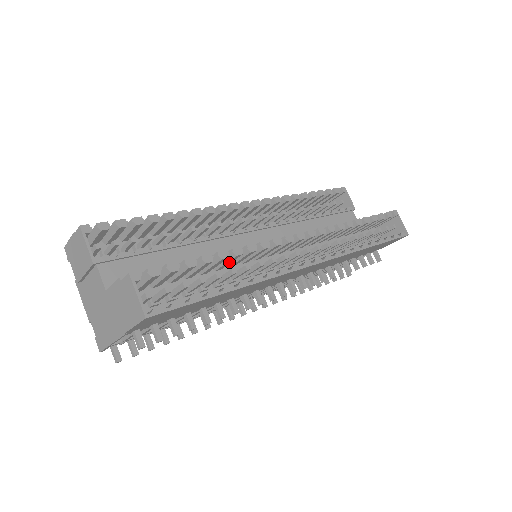
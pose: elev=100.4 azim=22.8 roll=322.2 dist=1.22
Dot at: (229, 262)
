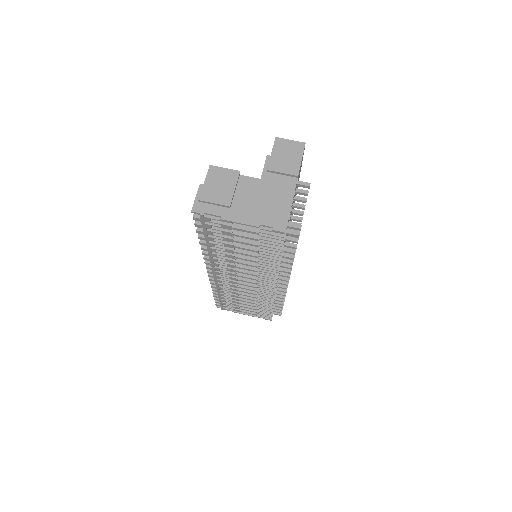
Dot at: occluded
